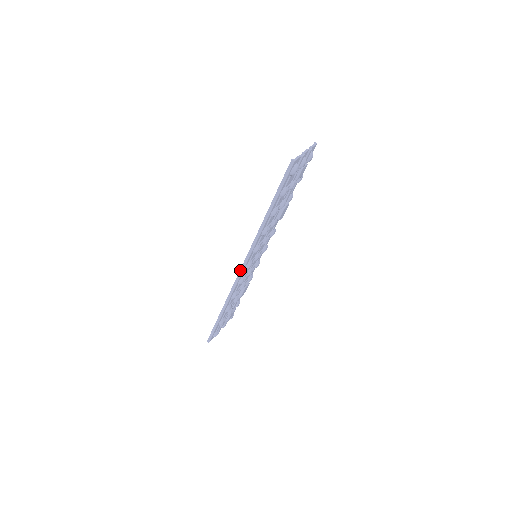
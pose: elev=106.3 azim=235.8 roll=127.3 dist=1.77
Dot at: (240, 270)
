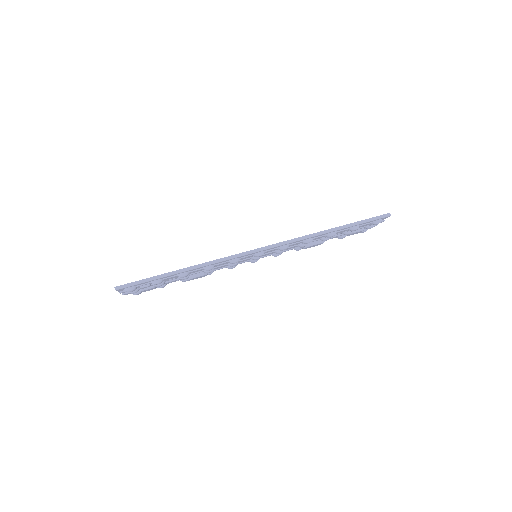
Dot at: (254, 249)
